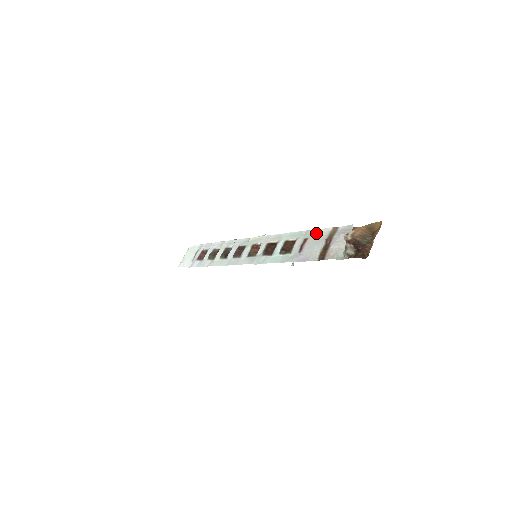
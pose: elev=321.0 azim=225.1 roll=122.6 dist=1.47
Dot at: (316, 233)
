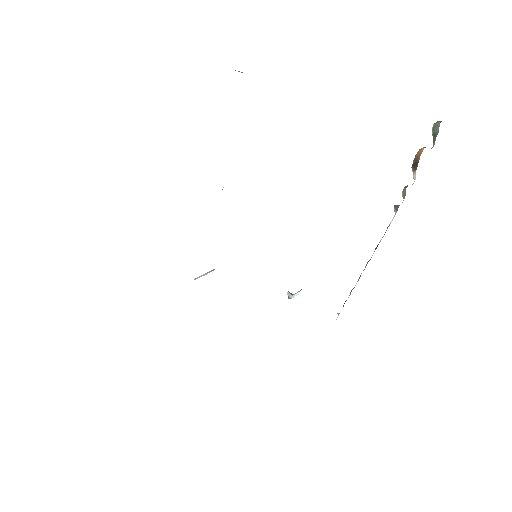
Dot at: occluded
